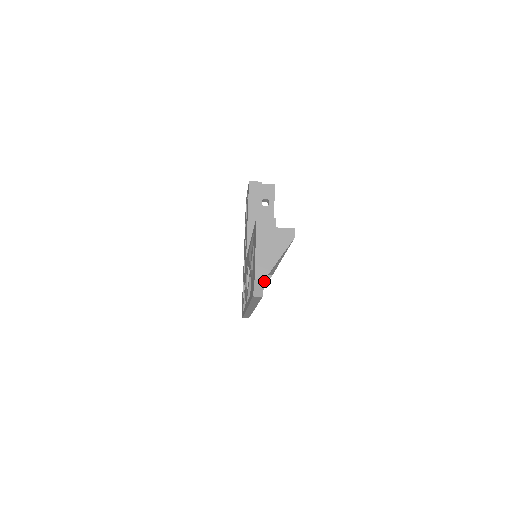
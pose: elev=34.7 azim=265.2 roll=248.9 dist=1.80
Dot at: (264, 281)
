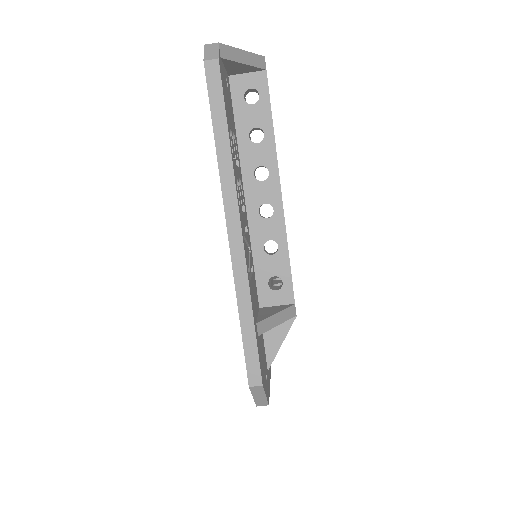
Dot at: (280, 308)
